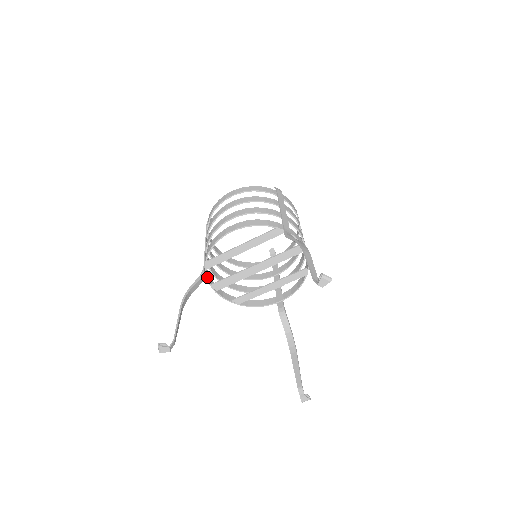
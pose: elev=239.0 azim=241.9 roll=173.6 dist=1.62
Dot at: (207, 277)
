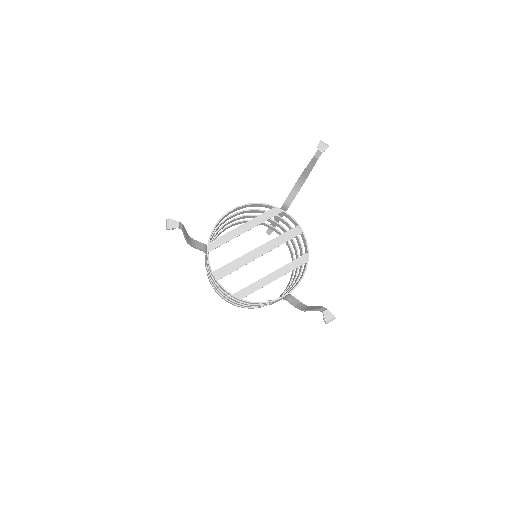
Dot at: occluded
